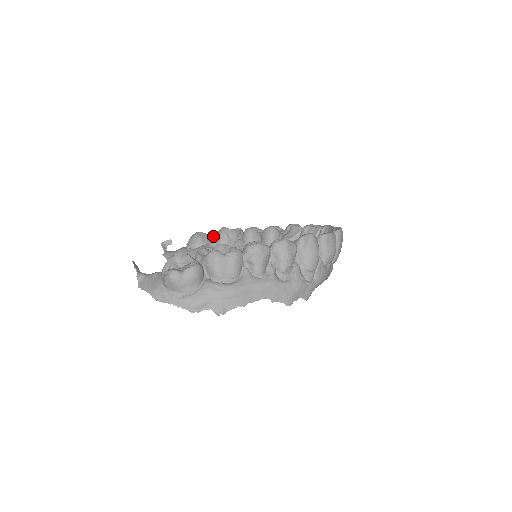
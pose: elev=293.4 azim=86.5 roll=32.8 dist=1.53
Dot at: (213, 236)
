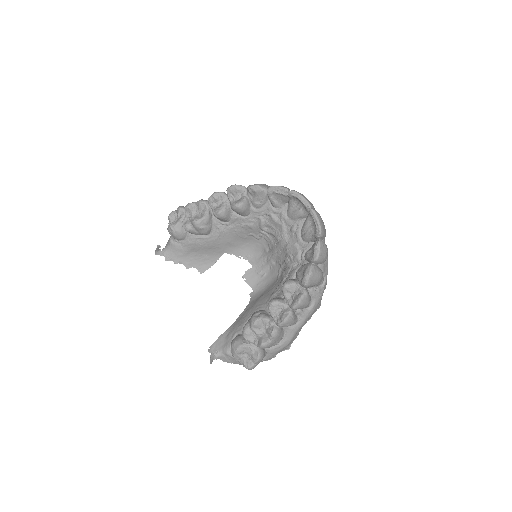
Dot at: (192, 232)
